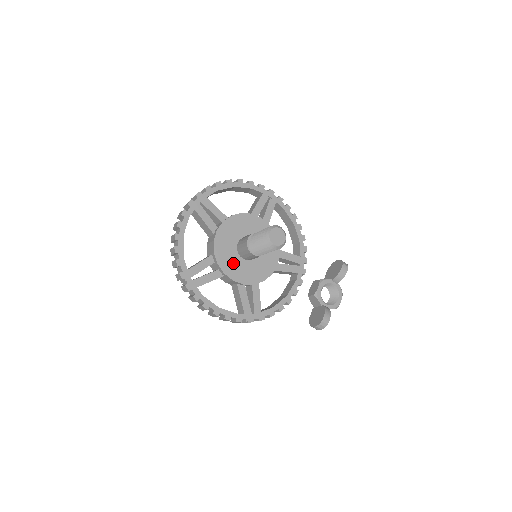
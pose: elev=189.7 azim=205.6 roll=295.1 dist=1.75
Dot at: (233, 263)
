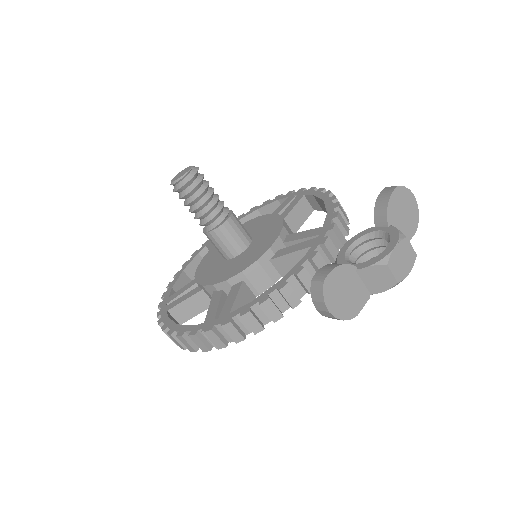
Dot at: (212, 269)
